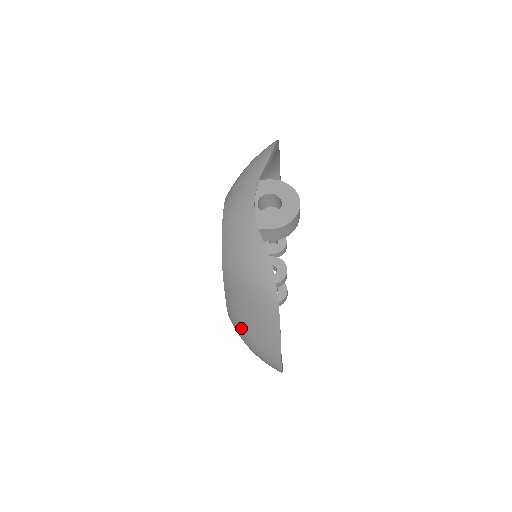
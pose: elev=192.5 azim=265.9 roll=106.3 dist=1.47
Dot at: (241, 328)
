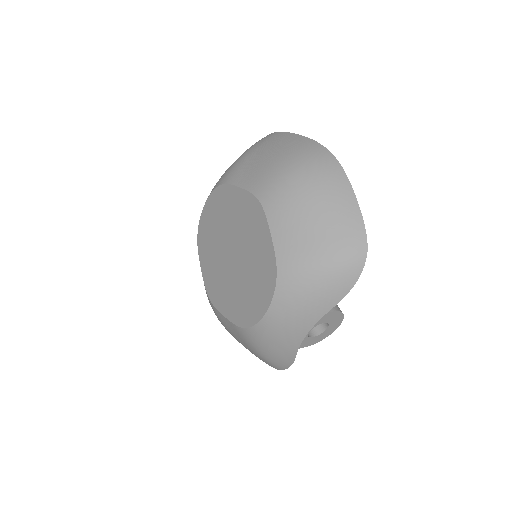
Dot at: occluded
